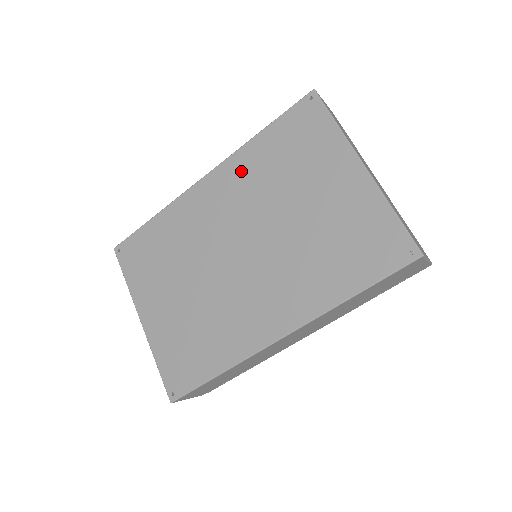
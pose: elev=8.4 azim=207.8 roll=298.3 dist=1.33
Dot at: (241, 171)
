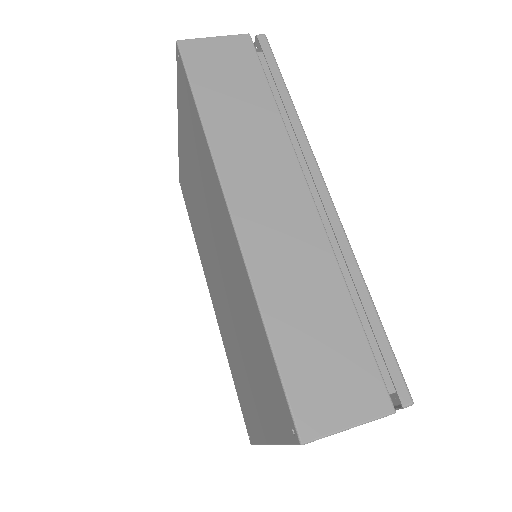
Dot at: (240, 279)
